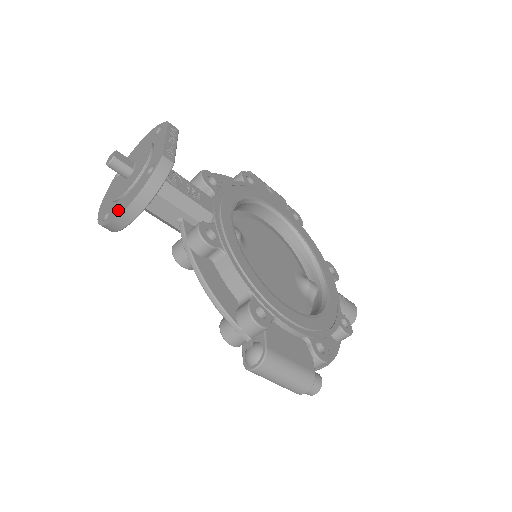
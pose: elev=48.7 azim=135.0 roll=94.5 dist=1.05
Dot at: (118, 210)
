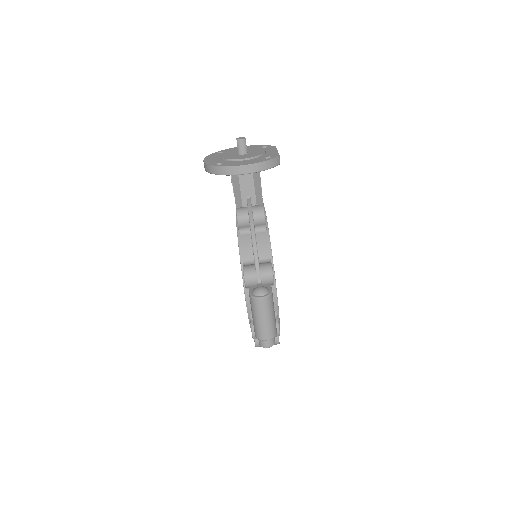
Dot at: (236, 164)
